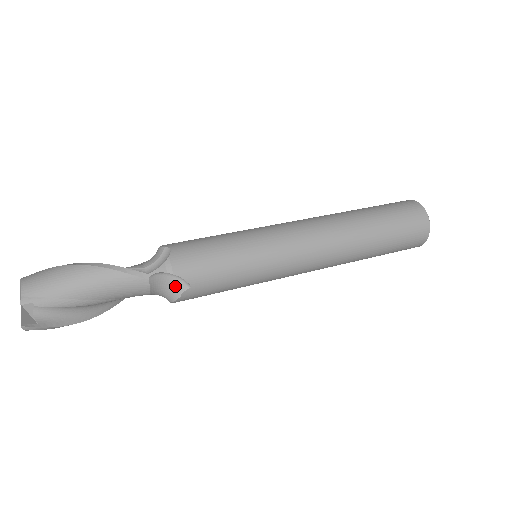
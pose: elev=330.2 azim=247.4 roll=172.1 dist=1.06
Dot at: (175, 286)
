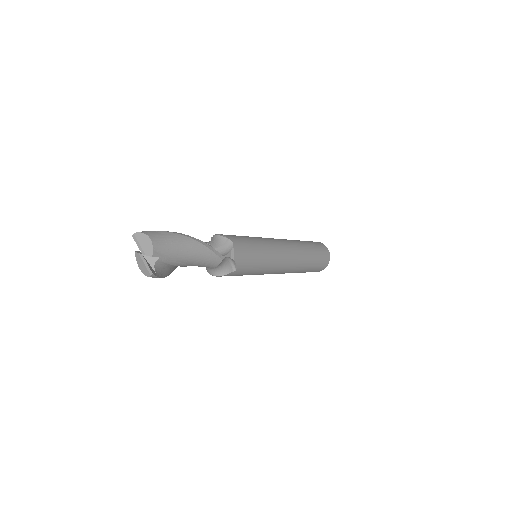
Dot at: (227, 267)
